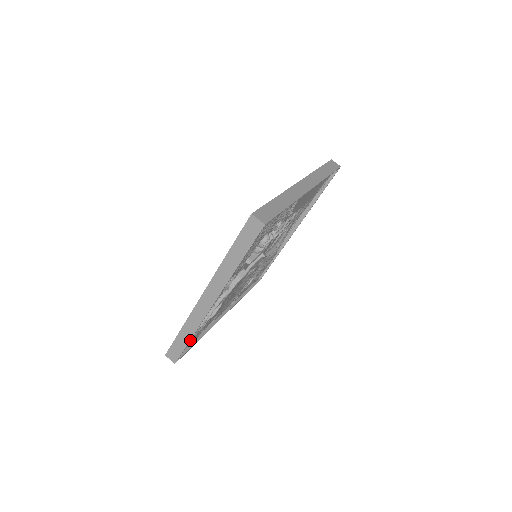
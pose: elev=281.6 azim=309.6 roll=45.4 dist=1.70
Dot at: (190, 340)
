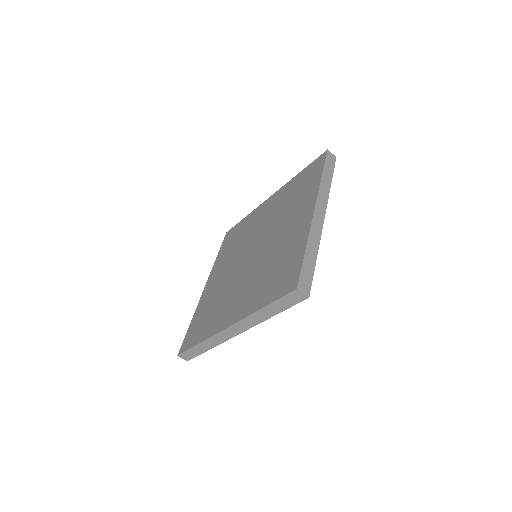
Dot at: occluded
